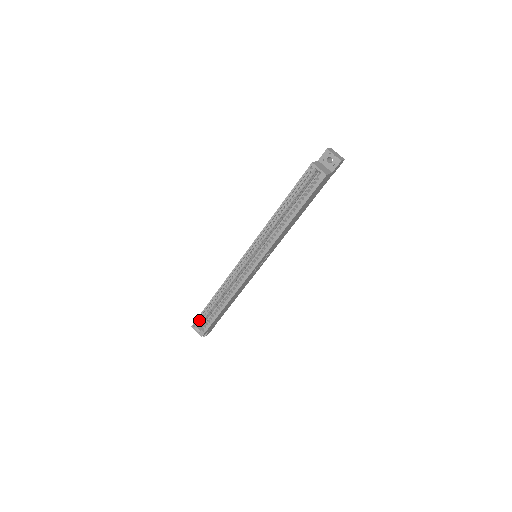
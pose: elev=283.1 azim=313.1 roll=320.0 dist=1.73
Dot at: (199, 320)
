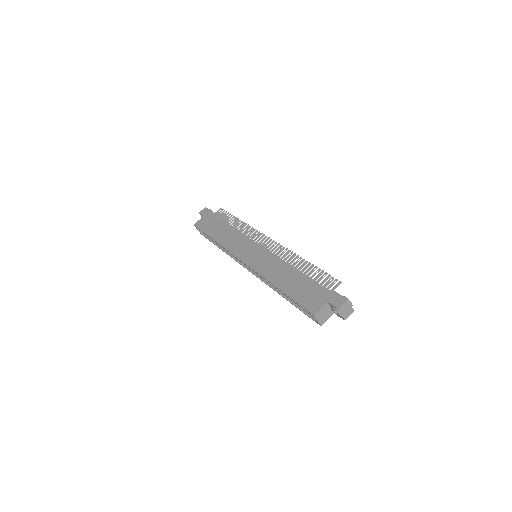
Dot at: occluded
